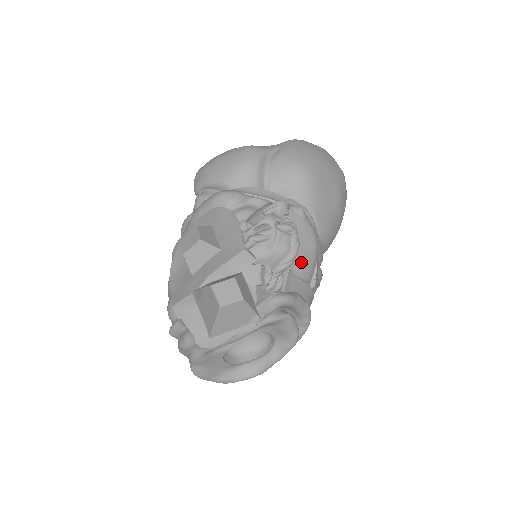
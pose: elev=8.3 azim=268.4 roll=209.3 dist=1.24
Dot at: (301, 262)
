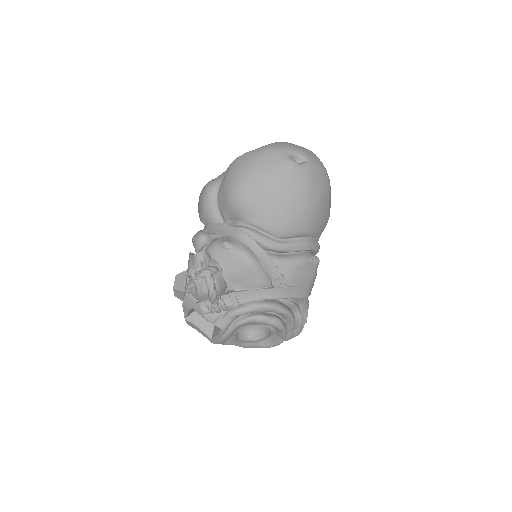
Dot at: (243, 280)
